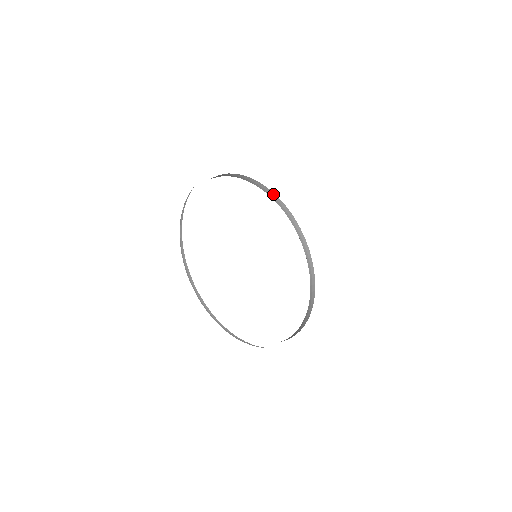
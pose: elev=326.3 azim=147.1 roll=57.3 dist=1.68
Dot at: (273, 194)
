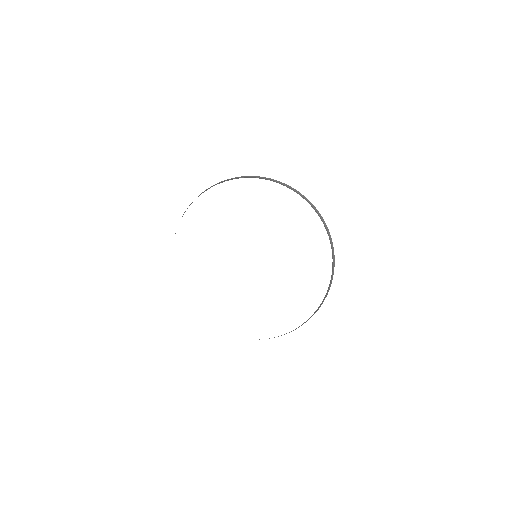
Dot at: (311, 203)
